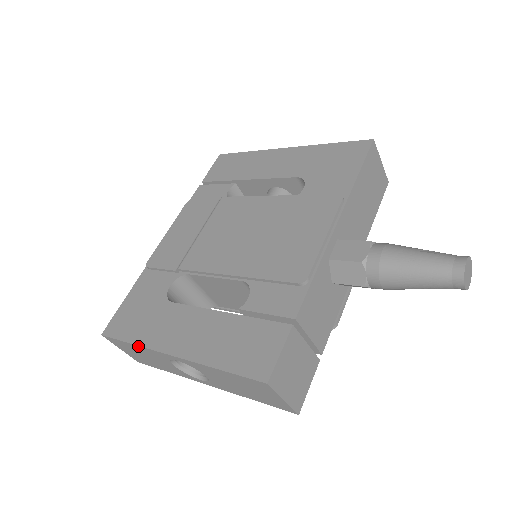
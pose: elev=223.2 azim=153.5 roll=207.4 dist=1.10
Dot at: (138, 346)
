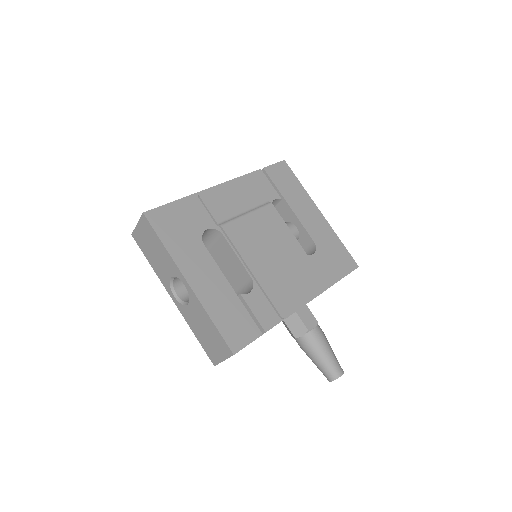
Dot at: (167, 251)
